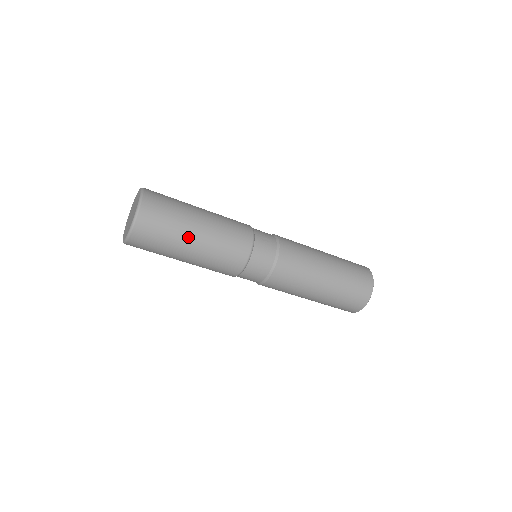
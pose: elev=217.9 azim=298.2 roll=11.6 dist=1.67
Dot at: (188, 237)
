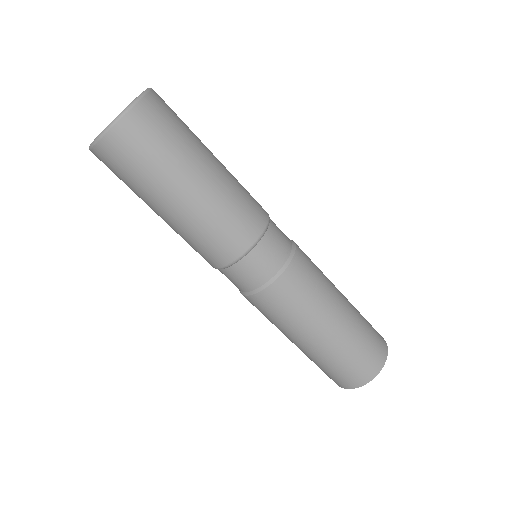
Dot at: (195, 165)
